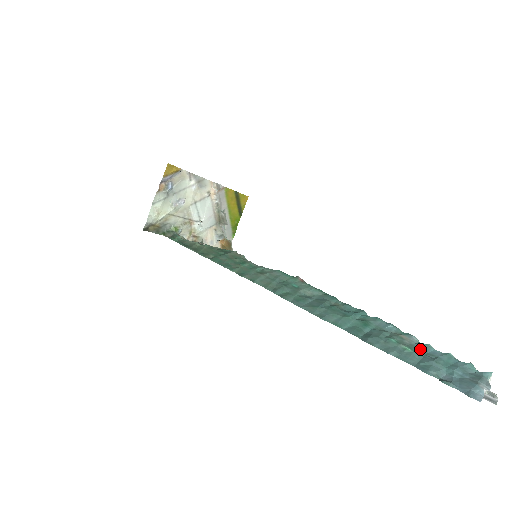
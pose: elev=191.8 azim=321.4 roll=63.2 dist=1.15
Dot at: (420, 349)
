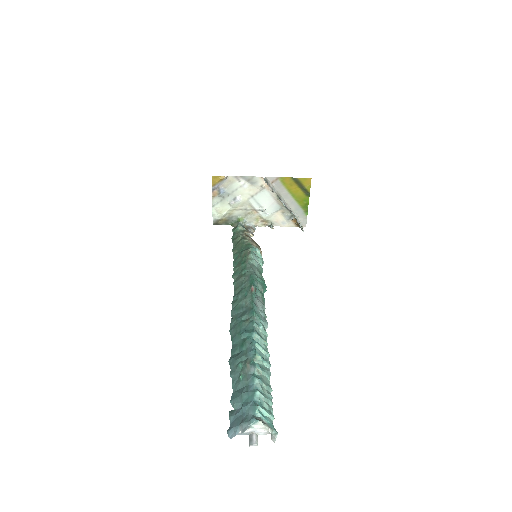
Dot at: (247, 380)
